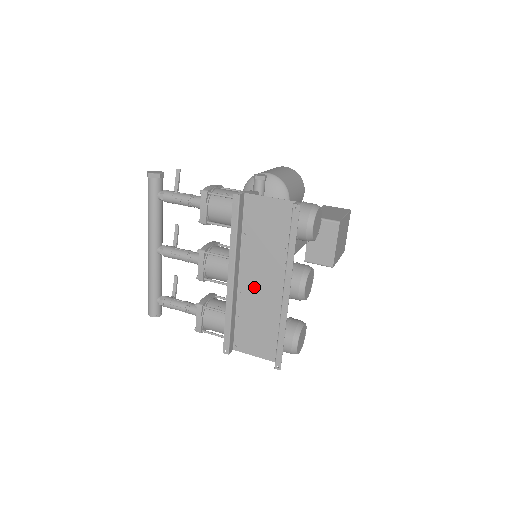
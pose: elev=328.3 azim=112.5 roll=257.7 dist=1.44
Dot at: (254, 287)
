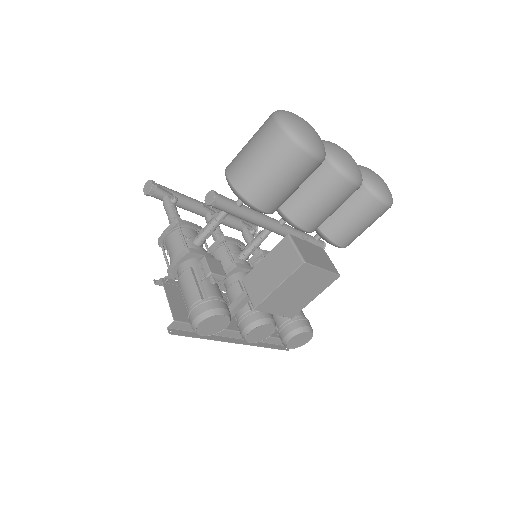
Dot at: occluded
